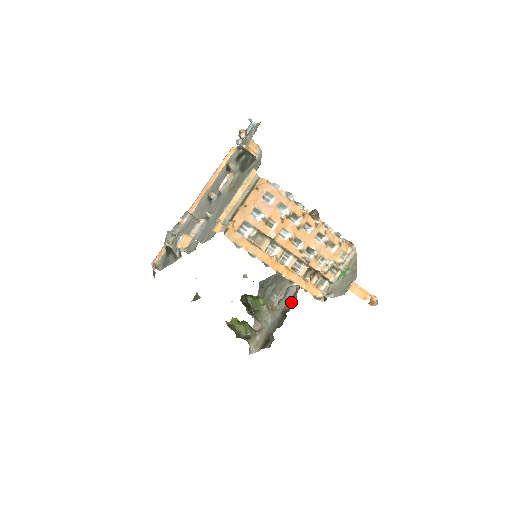
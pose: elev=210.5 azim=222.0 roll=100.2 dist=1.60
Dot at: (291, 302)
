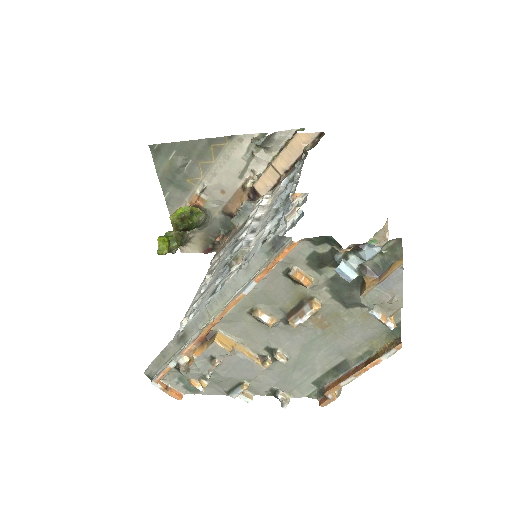
Dot at: occluded
